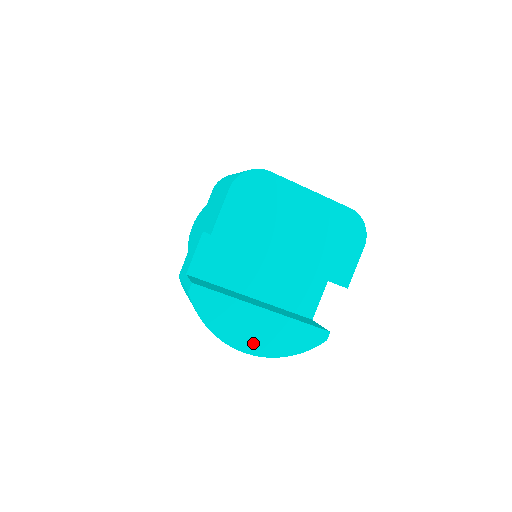
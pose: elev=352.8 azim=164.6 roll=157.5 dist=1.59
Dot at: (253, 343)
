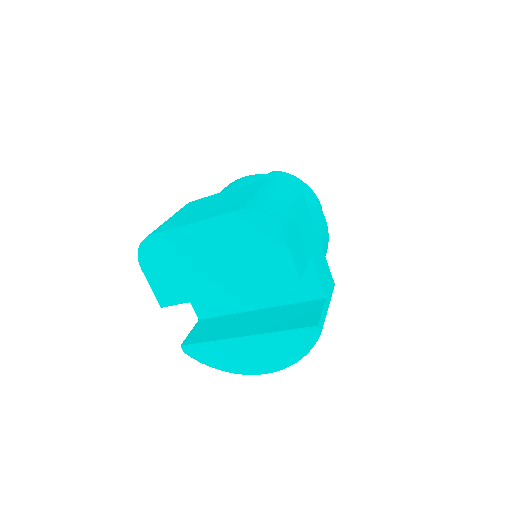
Dot at: (259, 365)
